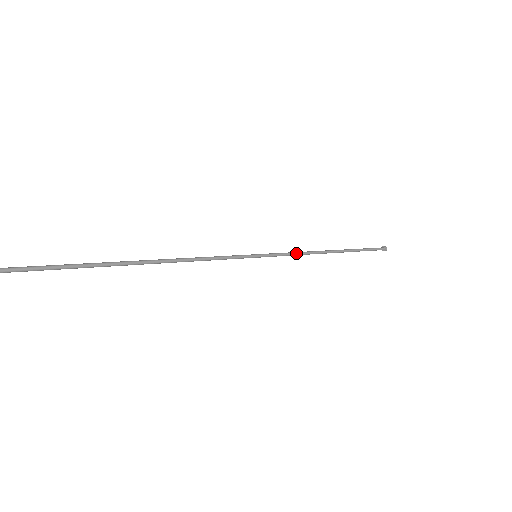
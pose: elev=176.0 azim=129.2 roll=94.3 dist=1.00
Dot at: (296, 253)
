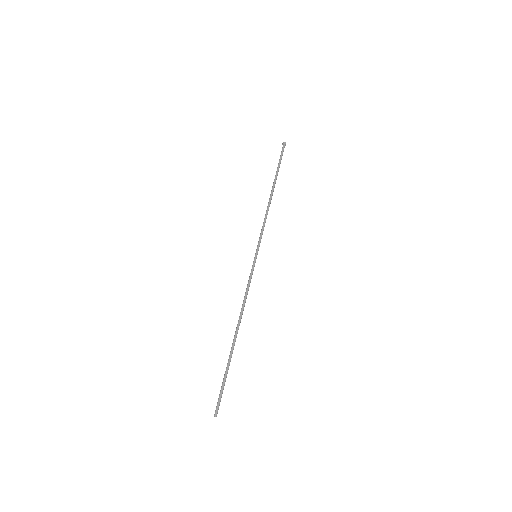
Dot at: (264, 224)
